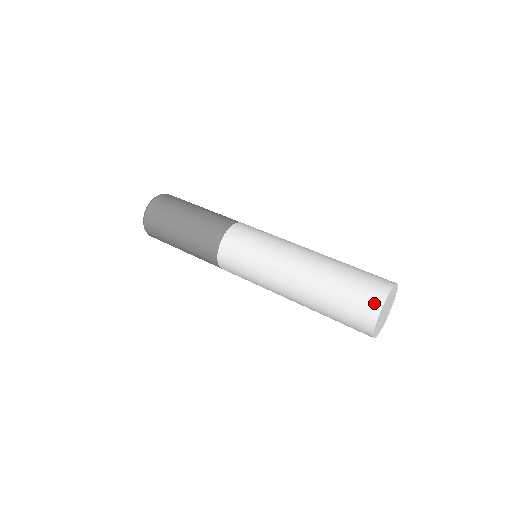
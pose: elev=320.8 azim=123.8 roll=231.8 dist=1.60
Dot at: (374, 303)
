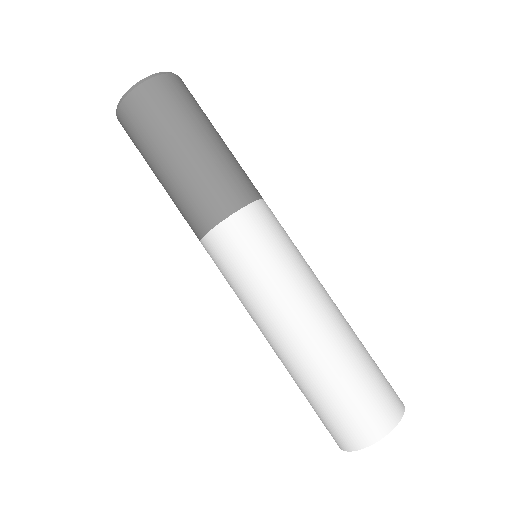
Dot at: (385, 420)
